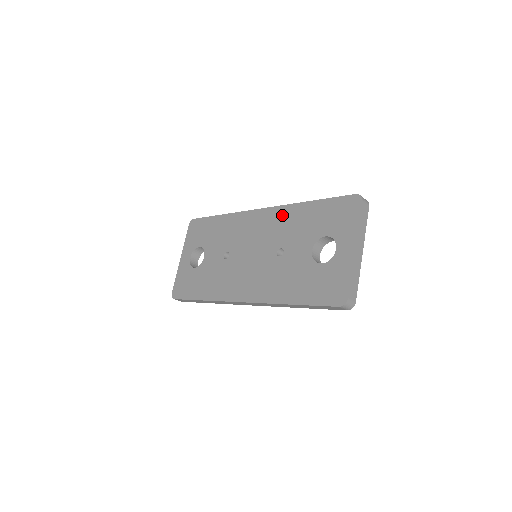
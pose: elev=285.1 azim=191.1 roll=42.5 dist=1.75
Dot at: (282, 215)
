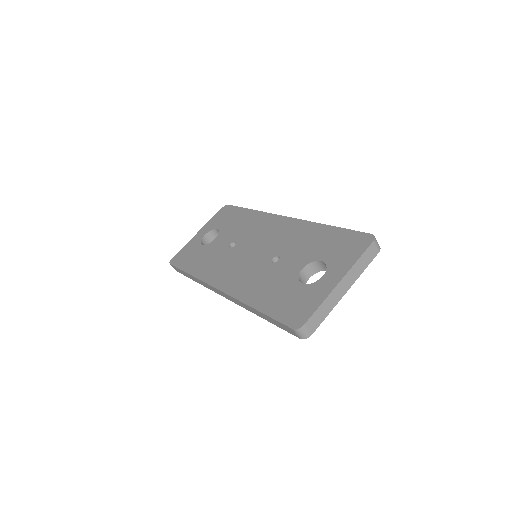
Dot at: (298, 228)
